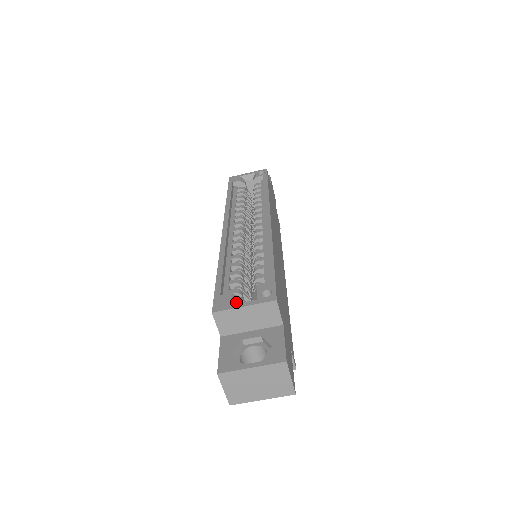
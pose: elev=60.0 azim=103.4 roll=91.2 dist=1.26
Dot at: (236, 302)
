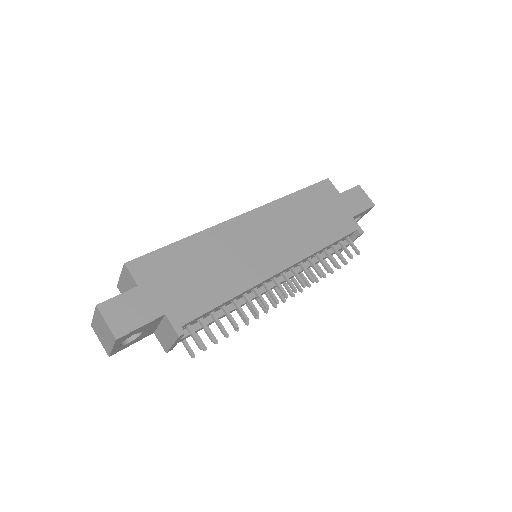
Dot at: occluded
